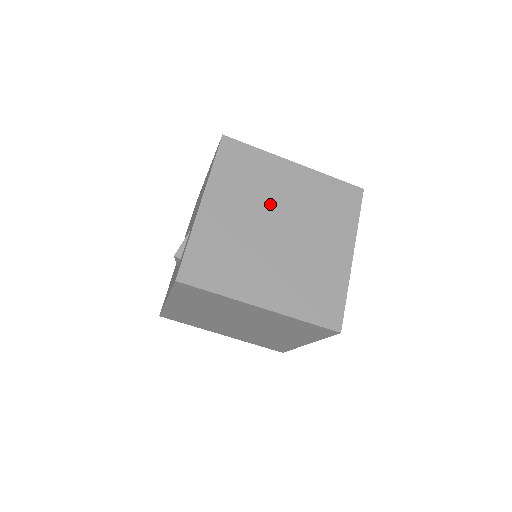
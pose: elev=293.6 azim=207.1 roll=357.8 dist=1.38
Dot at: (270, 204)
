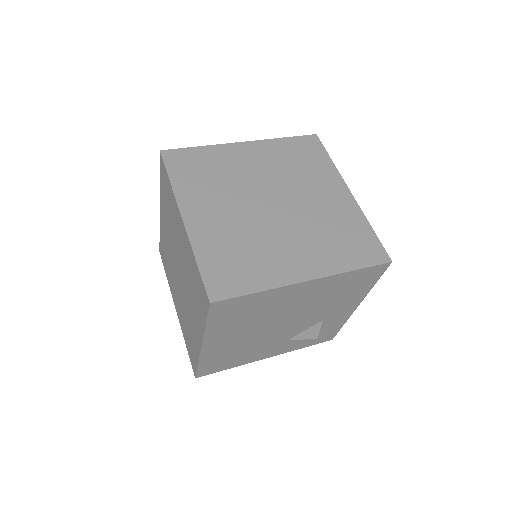
Dot at: (290, 188)
